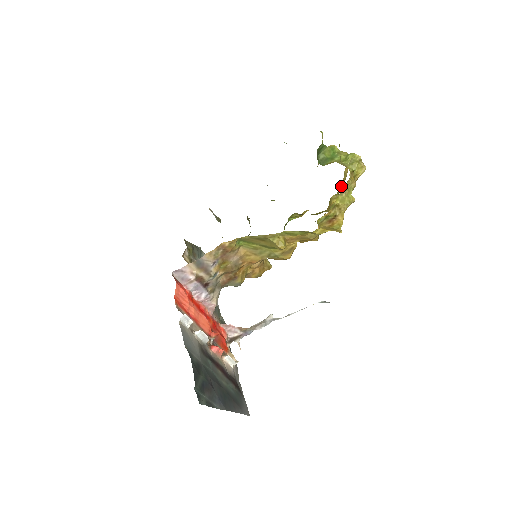
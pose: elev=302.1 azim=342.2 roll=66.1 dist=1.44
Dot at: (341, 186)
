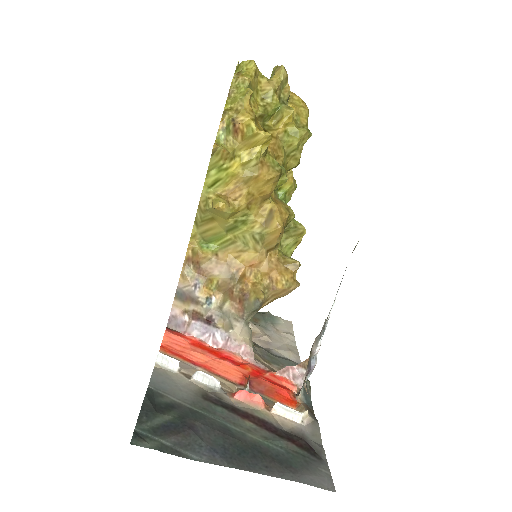
Dot at: occluded
